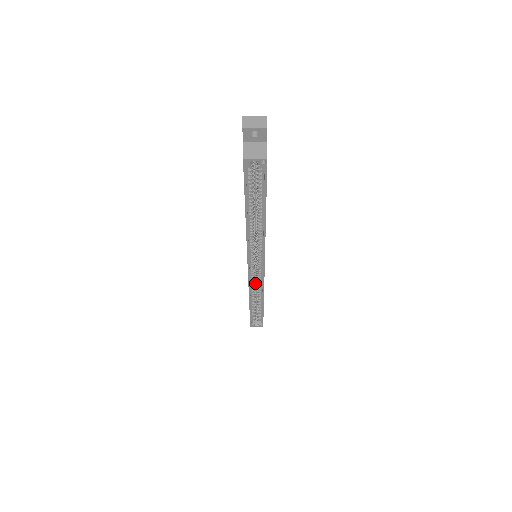
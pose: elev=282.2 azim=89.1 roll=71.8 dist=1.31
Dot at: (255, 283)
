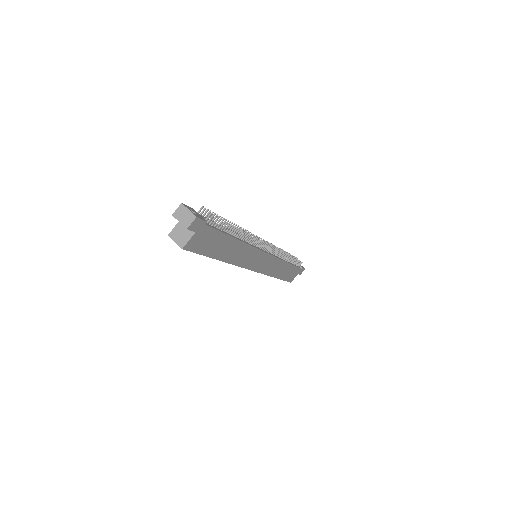
Dot at: occluded
